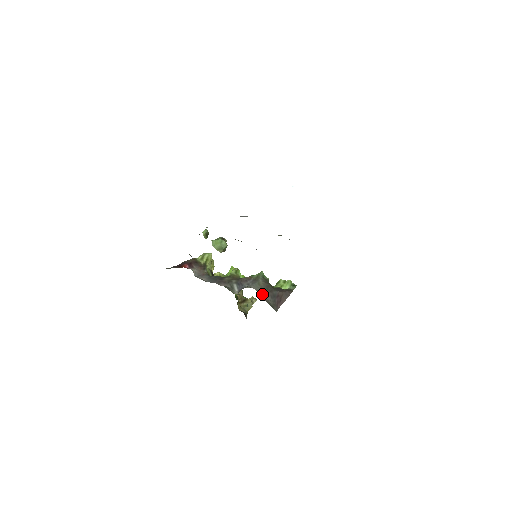
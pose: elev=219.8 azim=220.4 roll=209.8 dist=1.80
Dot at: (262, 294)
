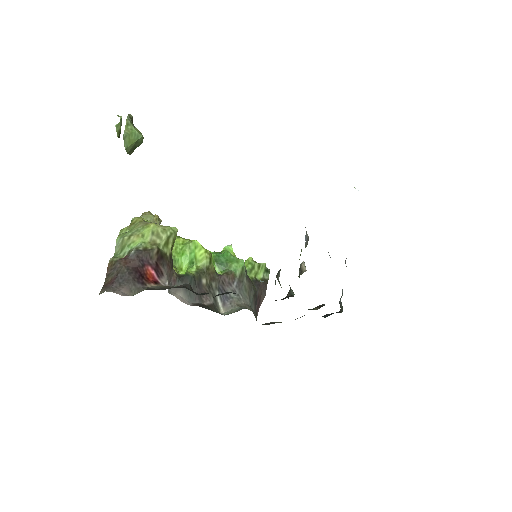
Dot at: (252, 309)
